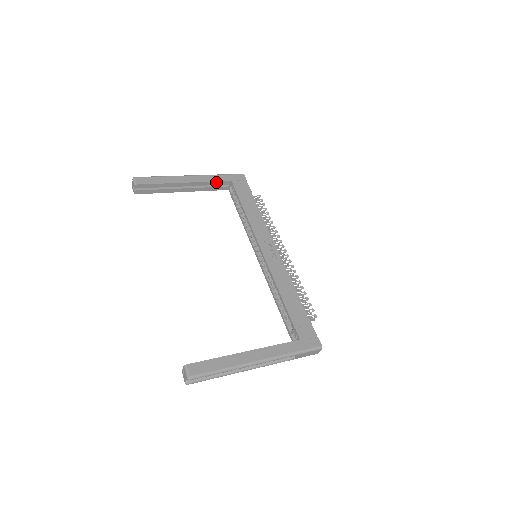
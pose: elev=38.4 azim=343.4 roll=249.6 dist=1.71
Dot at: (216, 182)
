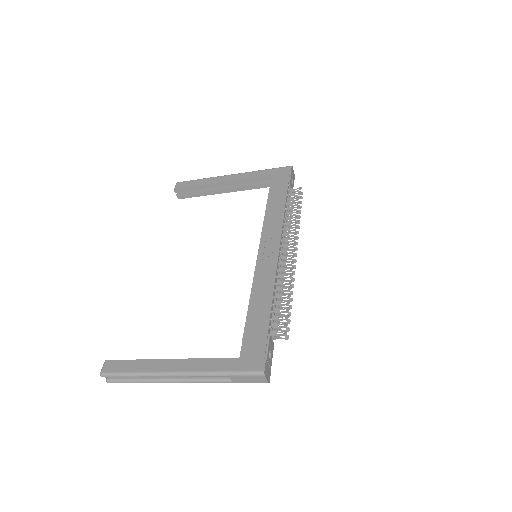
Dot at: (255, 178)
